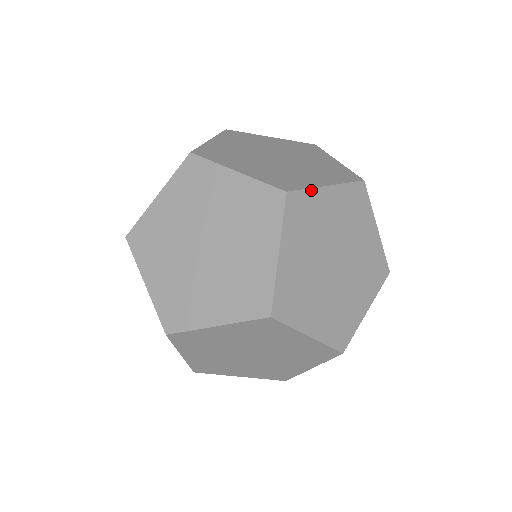
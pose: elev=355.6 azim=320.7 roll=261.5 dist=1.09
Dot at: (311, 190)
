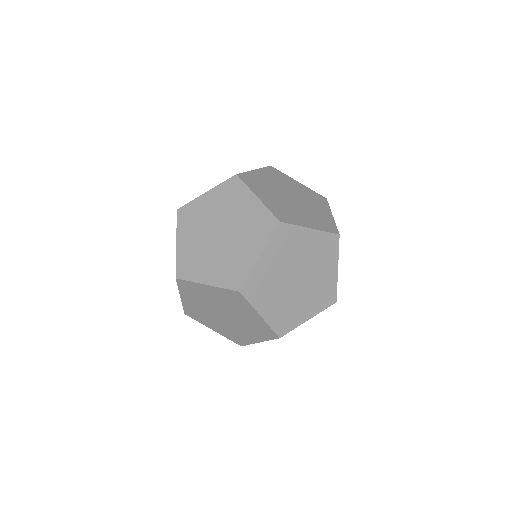
Dot at: (335, 225)
